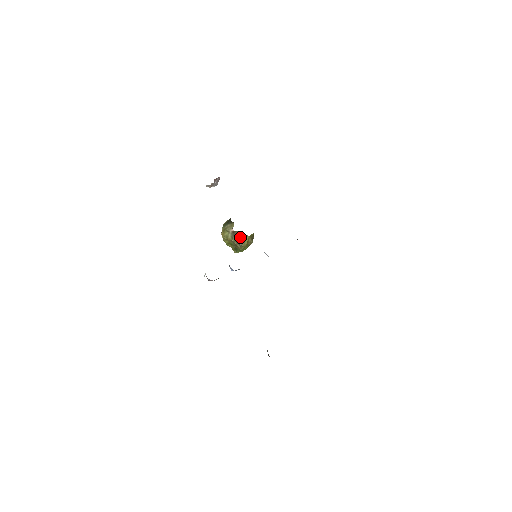
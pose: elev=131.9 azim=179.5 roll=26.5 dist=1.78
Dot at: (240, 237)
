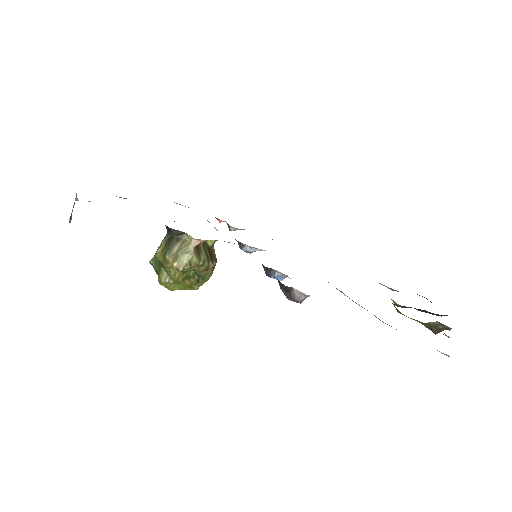
Dot at: (207, 250)
